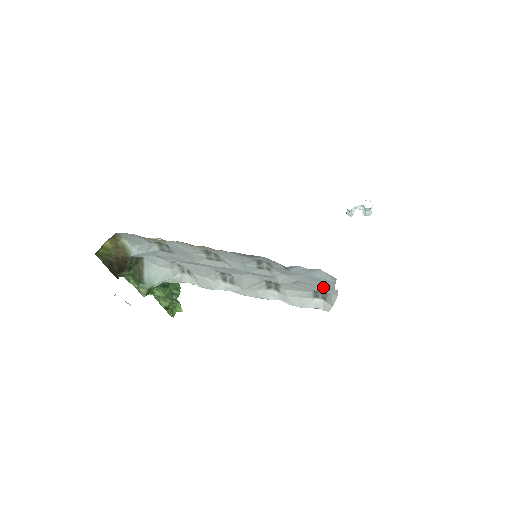
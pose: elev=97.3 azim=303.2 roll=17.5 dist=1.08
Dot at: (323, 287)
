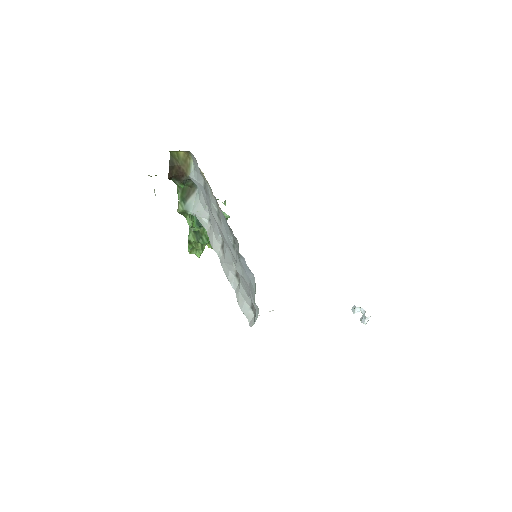
Dot at: occluded
